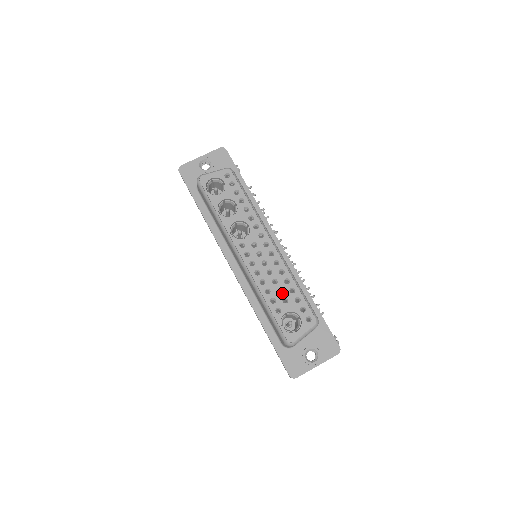
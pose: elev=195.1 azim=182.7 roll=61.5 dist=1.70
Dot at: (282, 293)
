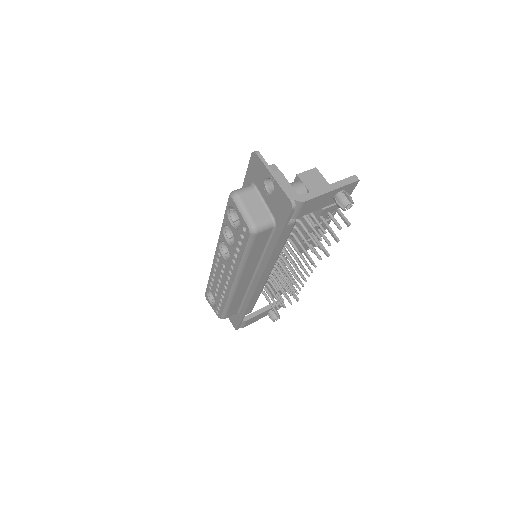
Dot at: (217, 292)
